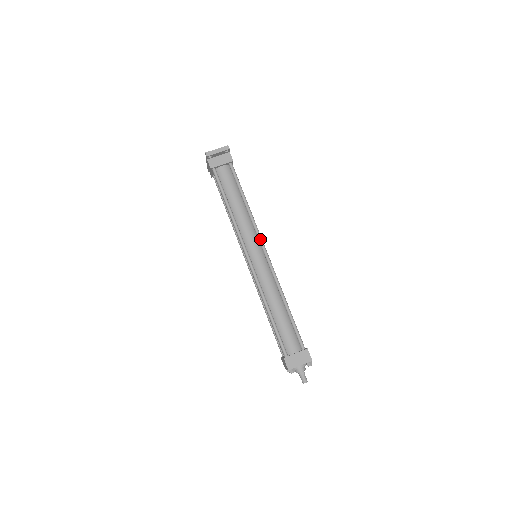
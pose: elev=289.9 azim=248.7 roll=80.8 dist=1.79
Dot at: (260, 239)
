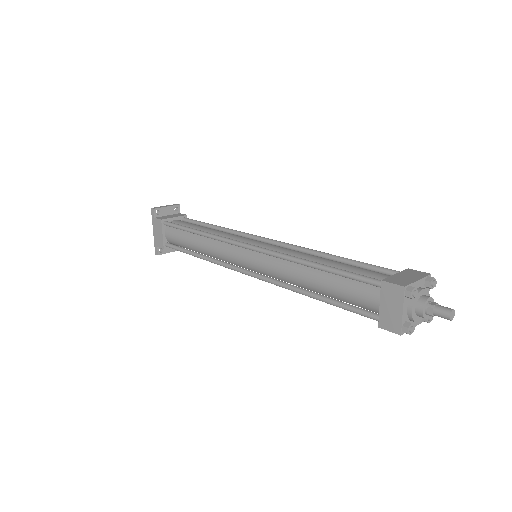
Dot at: (252, 235)
